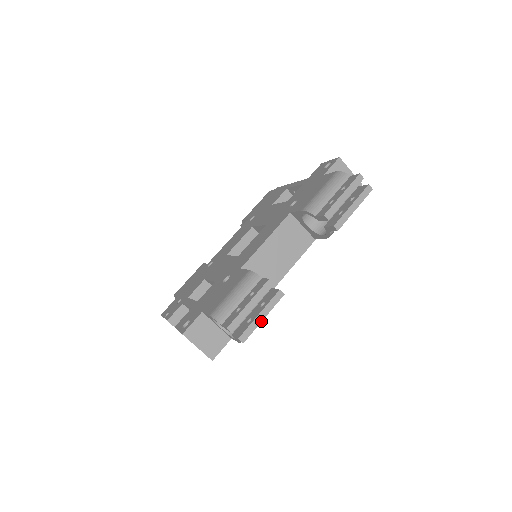
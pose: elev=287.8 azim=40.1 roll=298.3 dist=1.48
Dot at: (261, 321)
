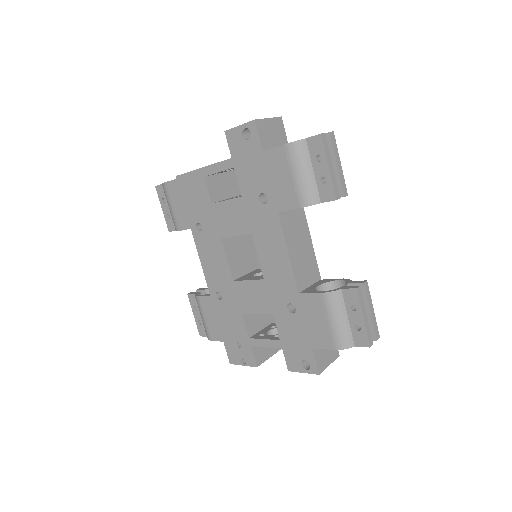
Dot at: (374, 313)
